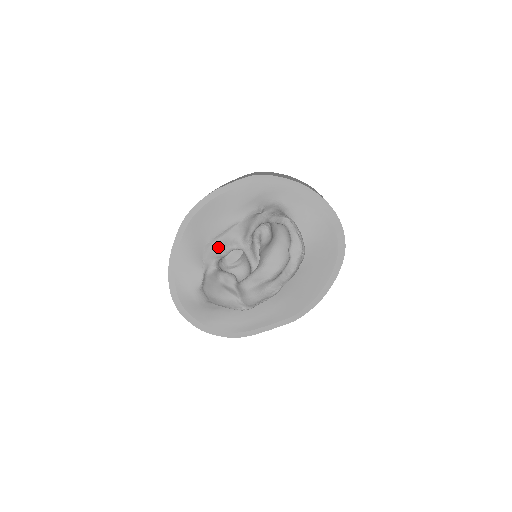
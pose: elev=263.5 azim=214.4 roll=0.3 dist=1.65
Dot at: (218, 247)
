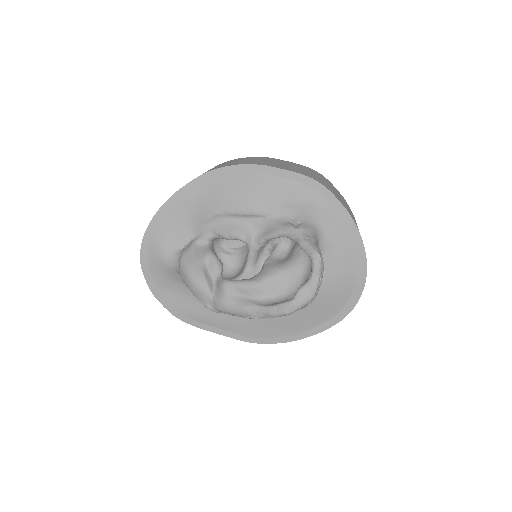
Dot at: (226, 225)
